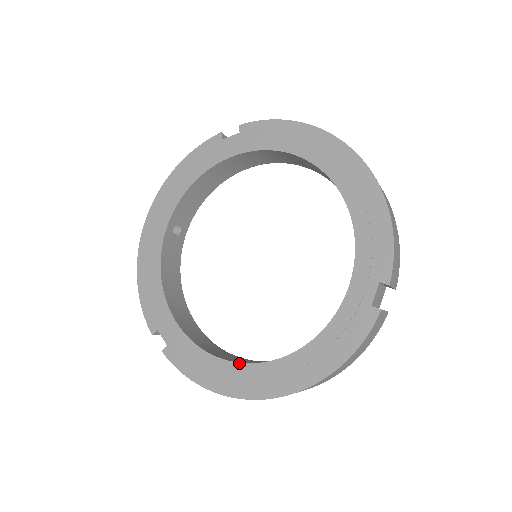
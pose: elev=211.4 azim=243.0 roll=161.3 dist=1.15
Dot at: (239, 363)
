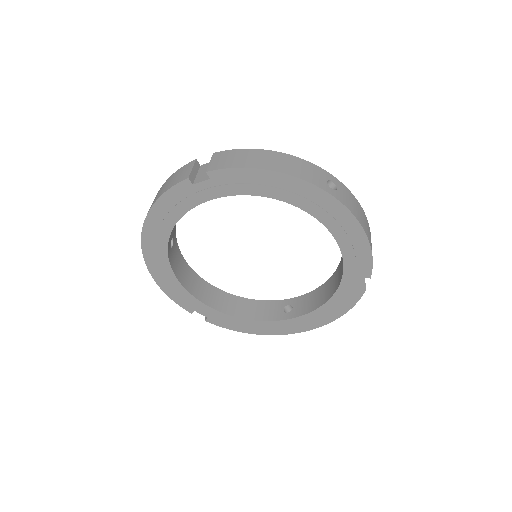
Dot at: (269, 322)
